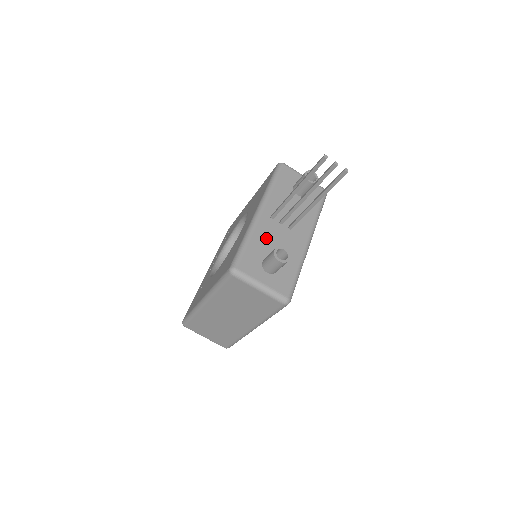
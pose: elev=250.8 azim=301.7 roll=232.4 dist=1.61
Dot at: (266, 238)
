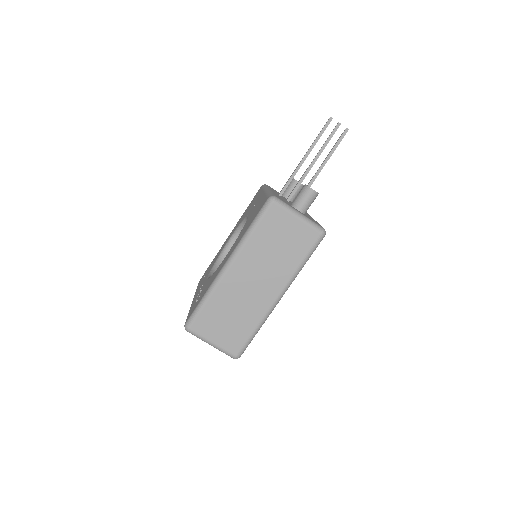
Dot at: occluded
